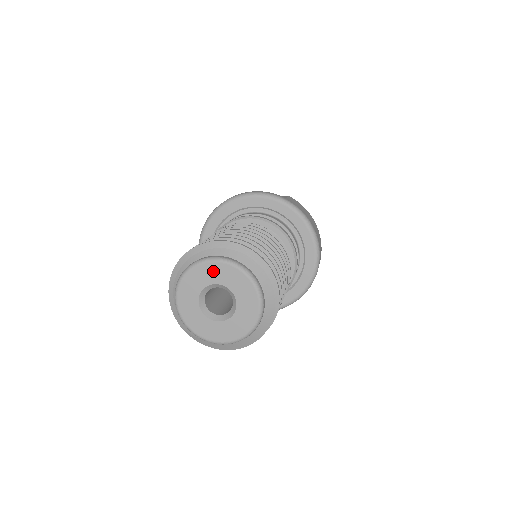
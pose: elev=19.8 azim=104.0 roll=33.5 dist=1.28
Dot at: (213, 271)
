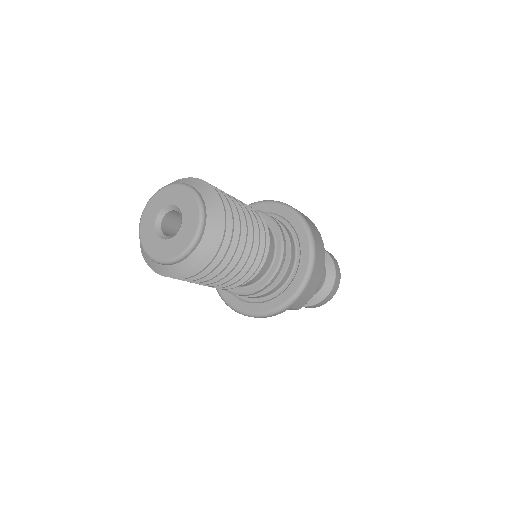
Dot at: (172, 193)
